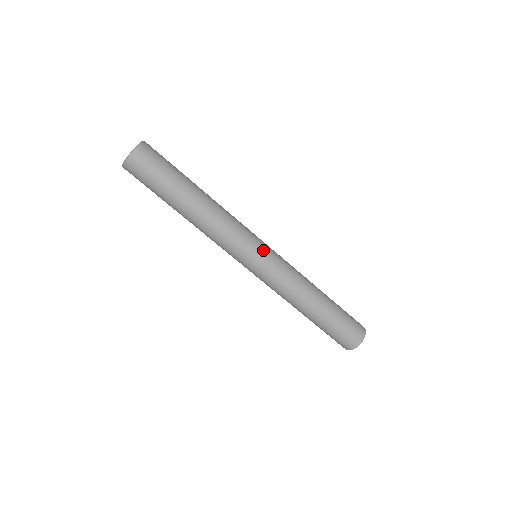
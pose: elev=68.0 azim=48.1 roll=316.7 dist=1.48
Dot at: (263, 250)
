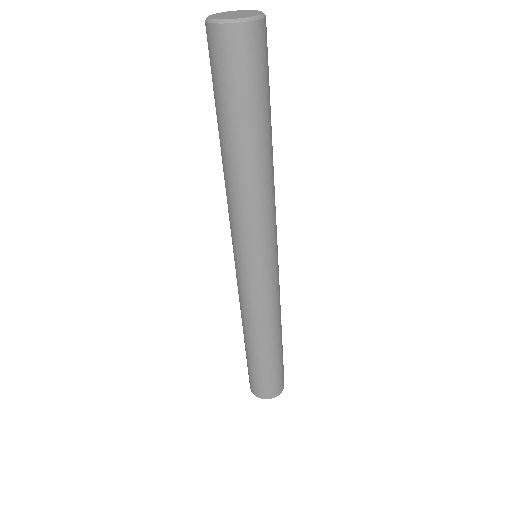
Dot at: occluded
